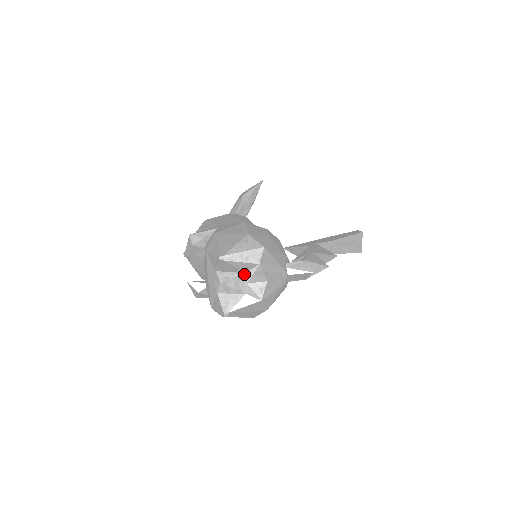
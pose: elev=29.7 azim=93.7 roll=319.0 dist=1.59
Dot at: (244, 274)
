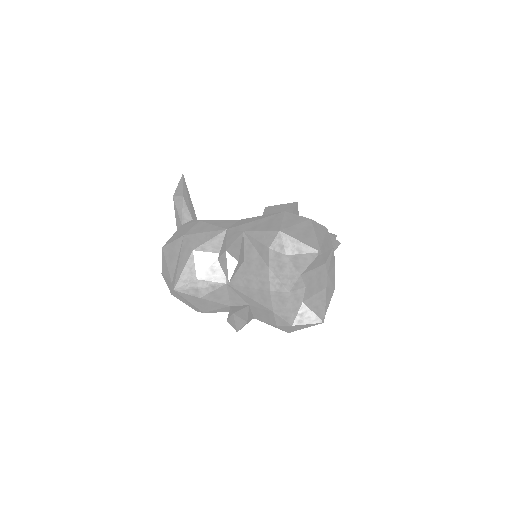
Dot at: (325, 265)
